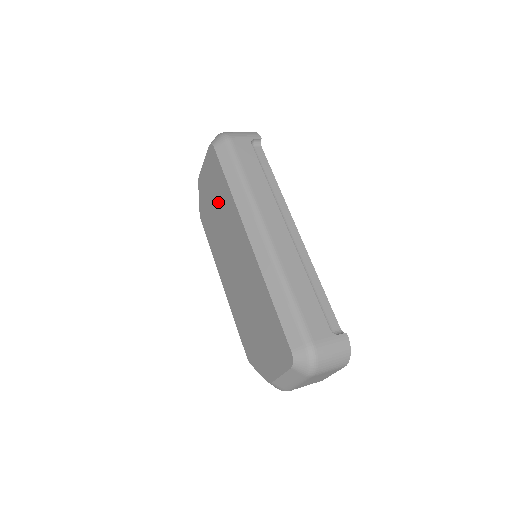
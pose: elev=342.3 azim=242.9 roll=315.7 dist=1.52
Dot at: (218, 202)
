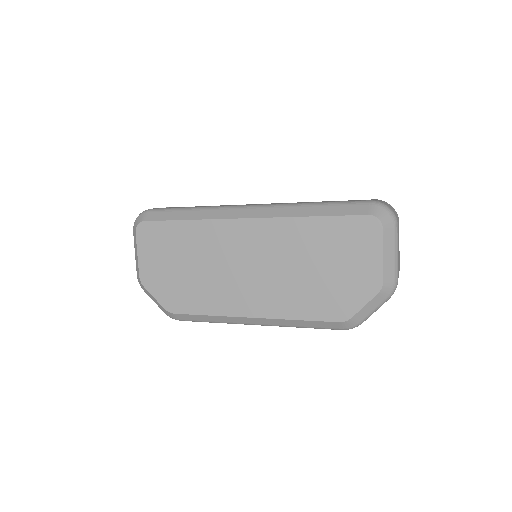
Dot at: (185, 254)
